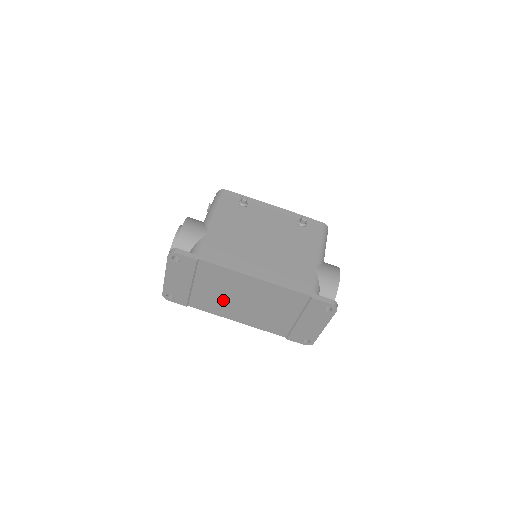
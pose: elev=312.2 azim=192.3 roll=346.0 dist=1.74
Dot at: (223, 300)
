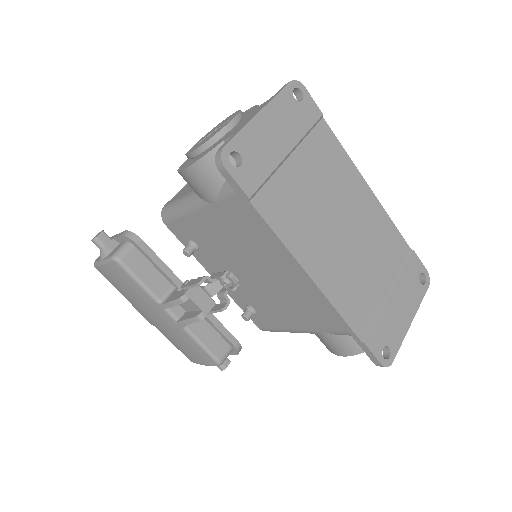
Dot at: (313, 213)
